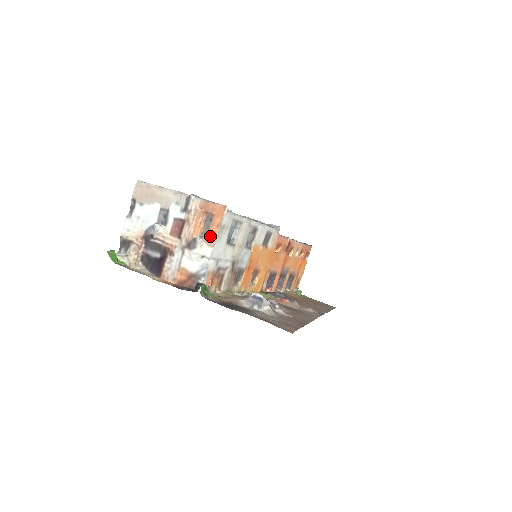
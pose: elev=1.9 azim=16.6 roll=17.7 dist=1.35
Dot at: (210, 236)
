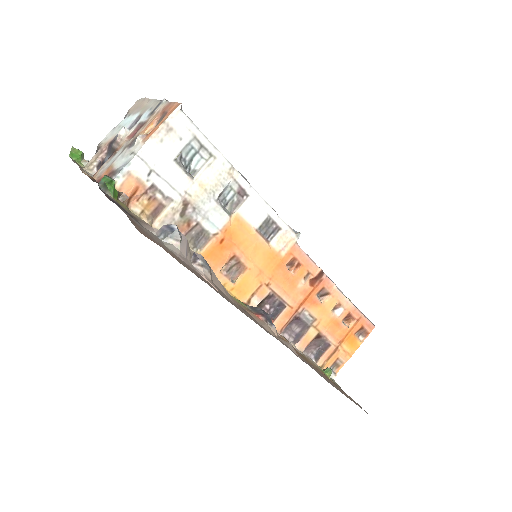
Dot at: (151, 133)
